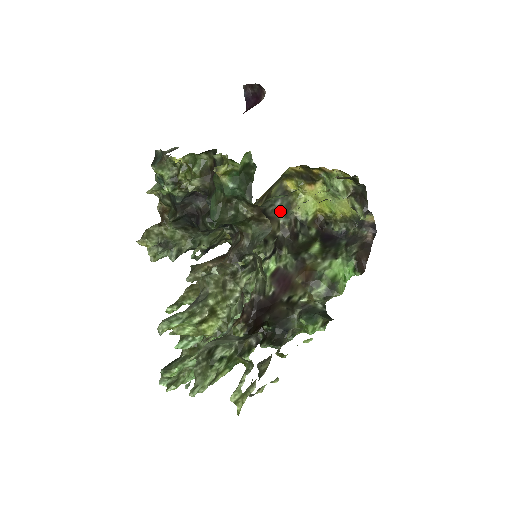
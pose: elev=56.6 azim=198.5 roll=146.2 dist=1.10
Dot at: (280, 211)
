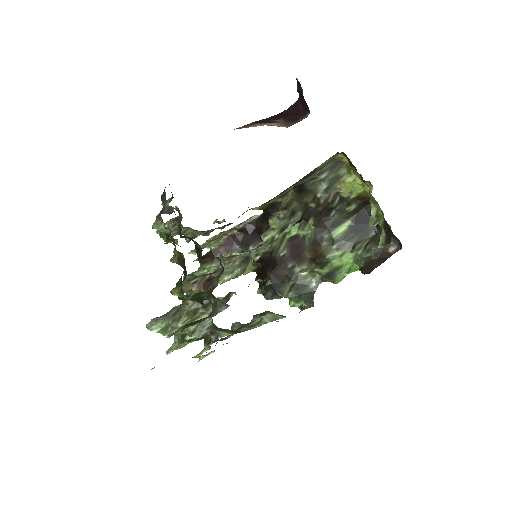
Dot at: (322, 184)
